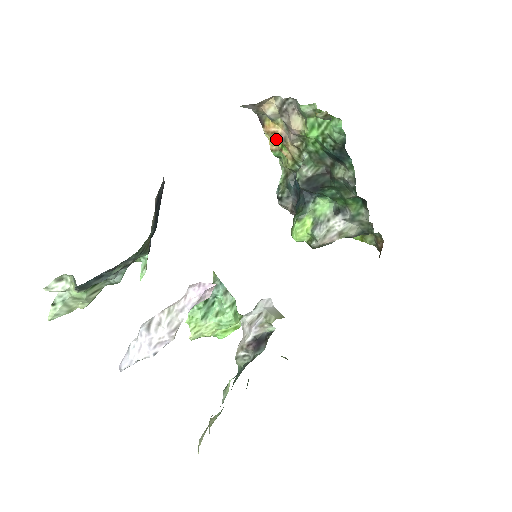
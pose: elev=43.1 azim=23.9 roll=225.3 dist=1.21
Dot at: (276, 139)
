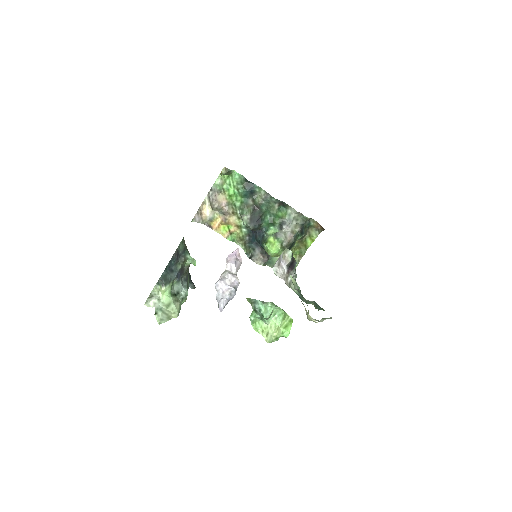
Dot at: (223, 229)
